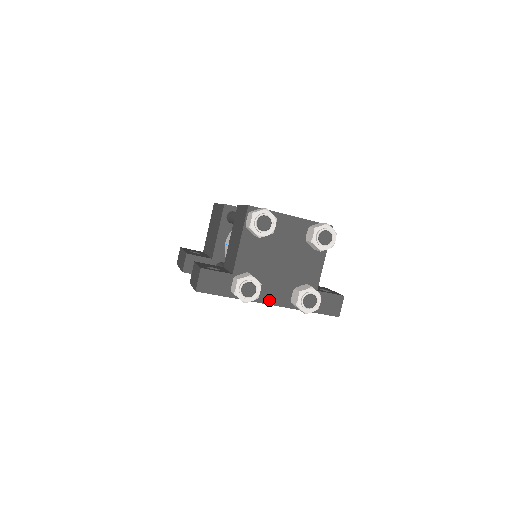
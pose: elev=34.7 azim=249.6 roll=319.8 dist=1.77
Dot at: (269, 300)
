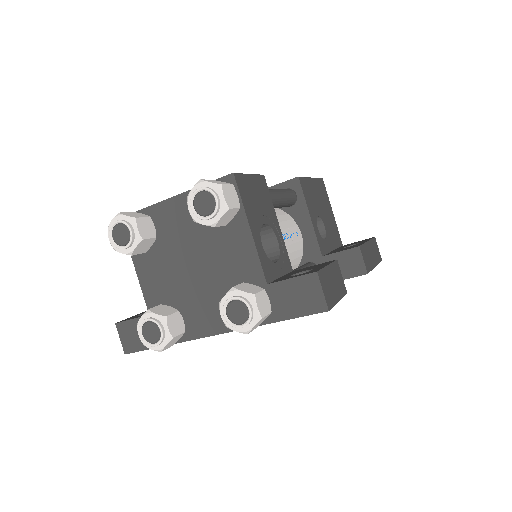
Dot at: (209, 329)
